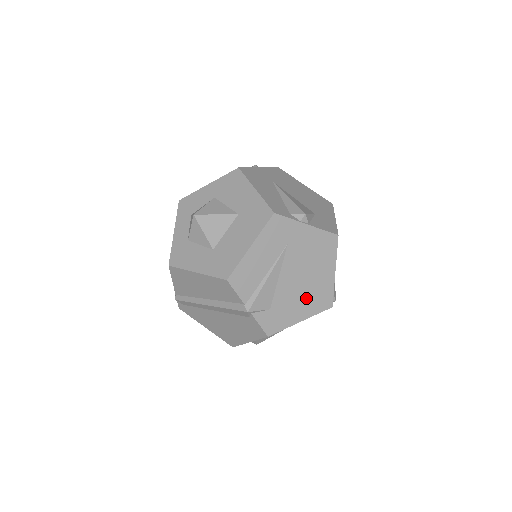
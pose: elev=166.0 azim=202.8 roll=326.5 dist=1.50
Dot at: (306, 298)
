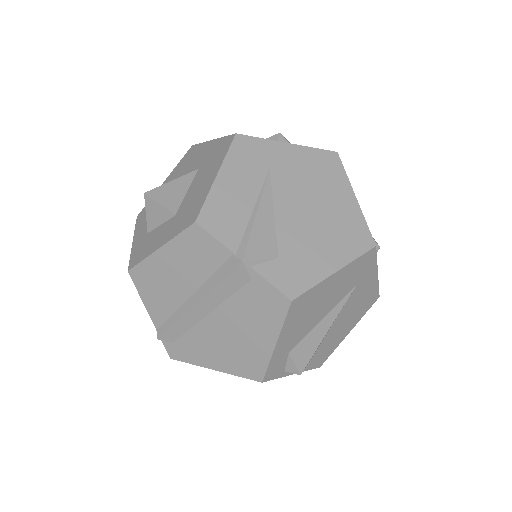
Dot at: (329, 237)
